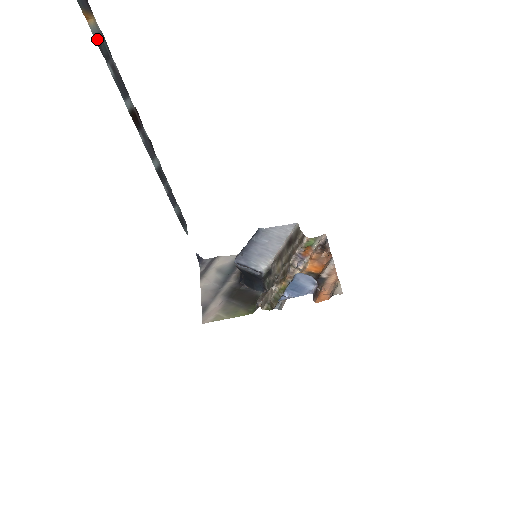
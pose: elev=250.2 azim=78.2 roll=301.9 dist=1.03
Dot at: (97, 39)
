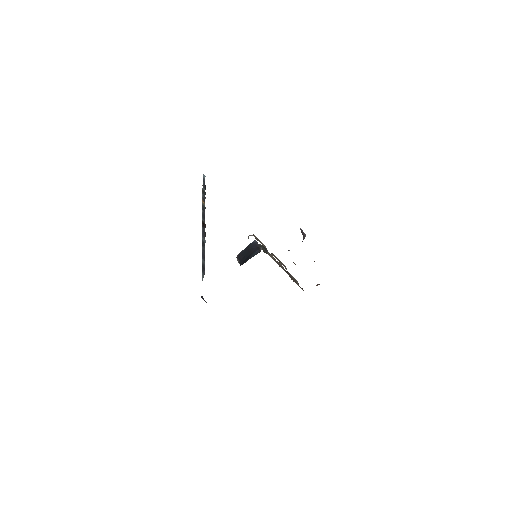
Dot at: (203, 205)
